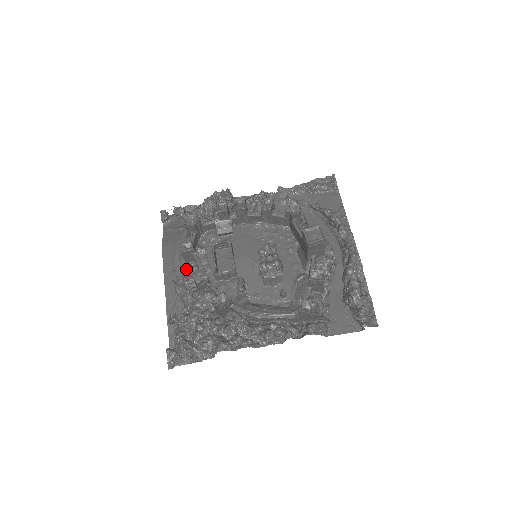
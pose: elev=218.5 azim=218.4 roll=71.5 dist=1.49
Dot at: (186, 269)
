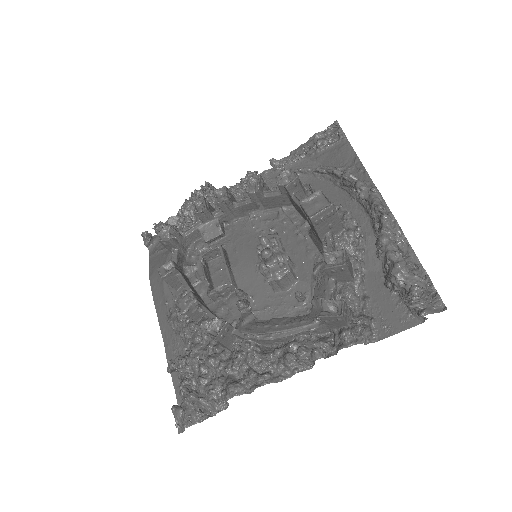
Dot at: (177, 297)
